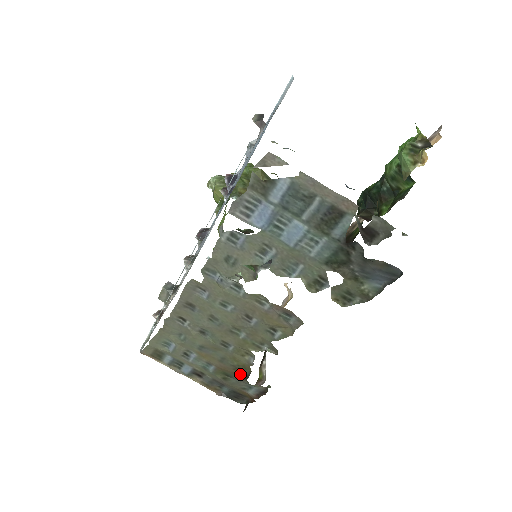
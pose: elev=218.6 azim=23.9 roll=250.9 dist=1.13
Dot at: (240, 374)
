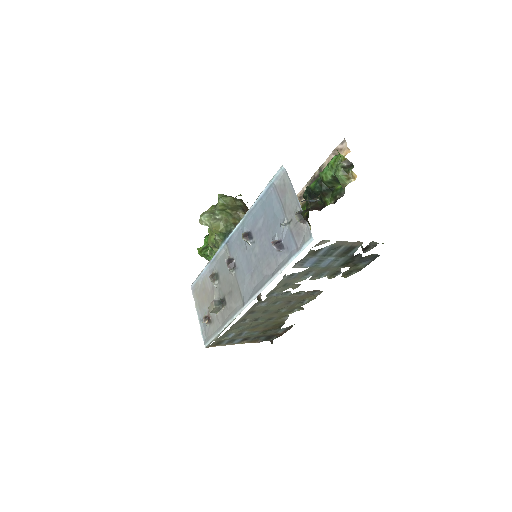
Dot at: (276, 327)
